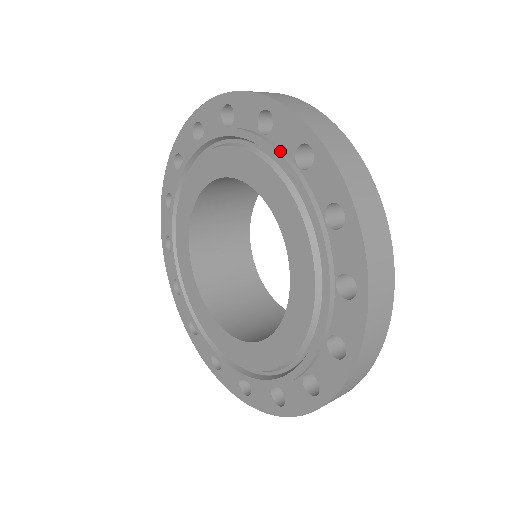
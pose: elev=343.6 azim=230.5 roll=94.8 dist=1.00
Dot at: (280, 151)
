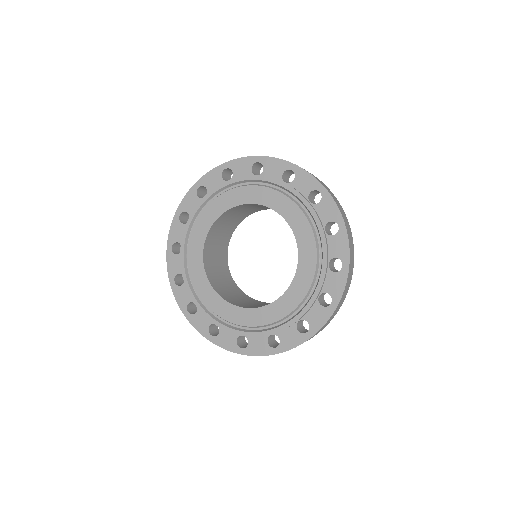
Dot at: (299, 192)
